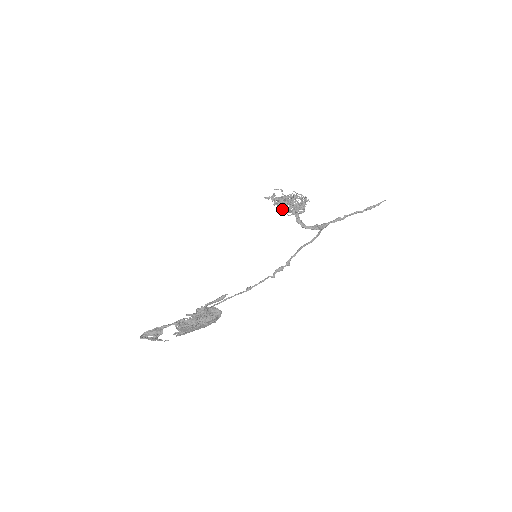
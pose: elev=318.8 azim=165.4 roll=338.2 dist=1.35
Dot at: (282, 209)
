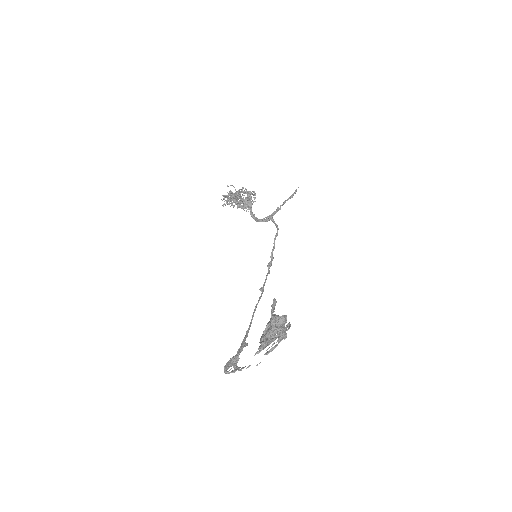
Dot at: (234, 205)
